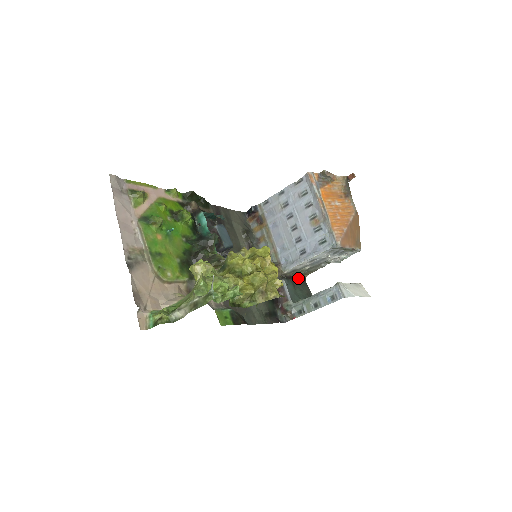
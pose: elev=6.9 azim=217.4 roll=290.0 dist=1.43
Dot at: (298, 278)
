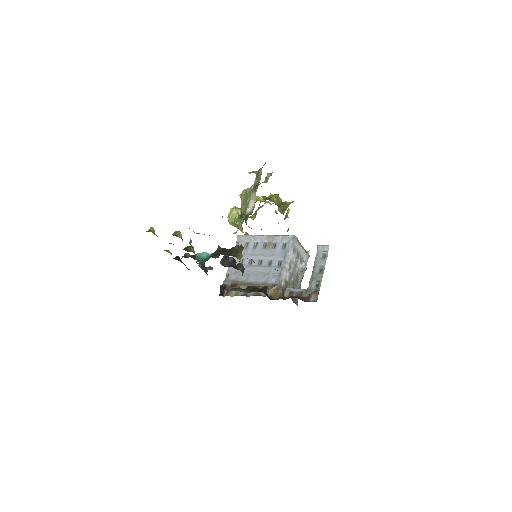
Dot at: occluded
